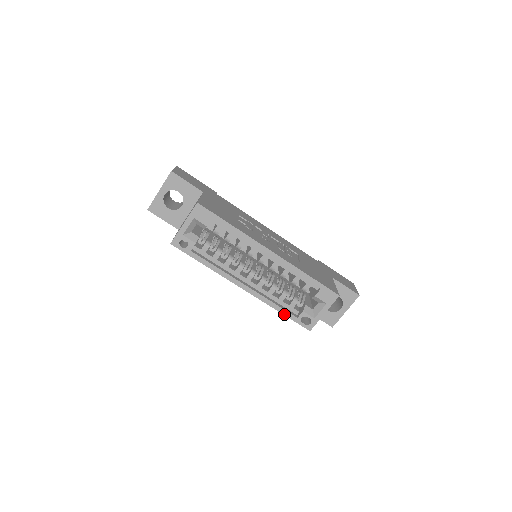
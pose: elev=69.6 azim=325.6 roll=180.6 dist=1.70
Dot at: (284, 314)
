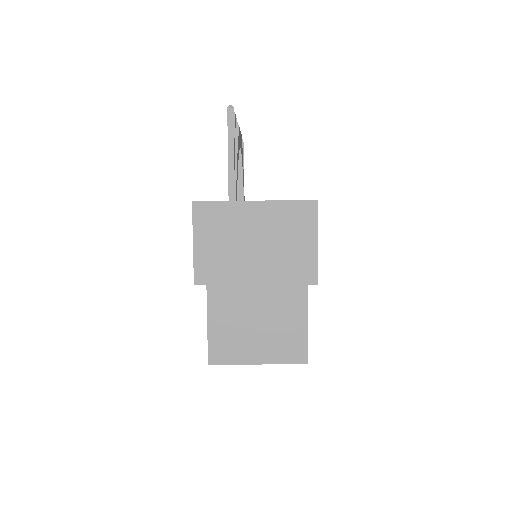
Dot at: occluded
